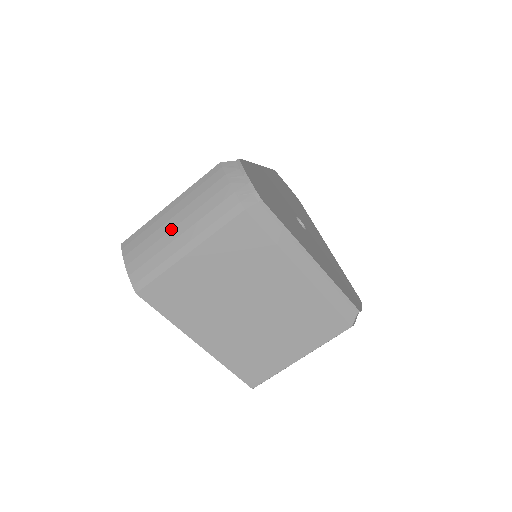
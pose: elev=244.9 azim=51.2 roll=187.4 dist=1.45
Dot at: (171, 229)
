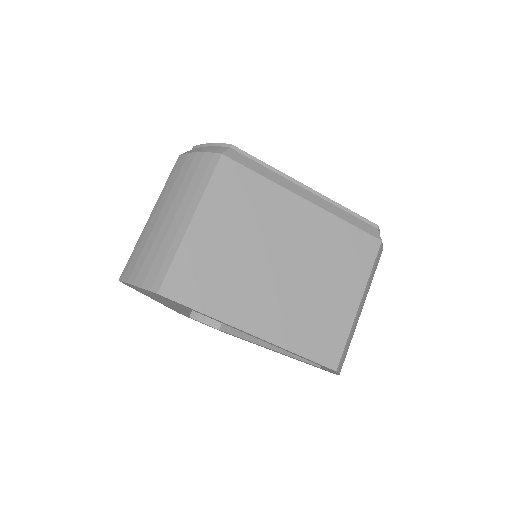
Dot at: (163, 221)
